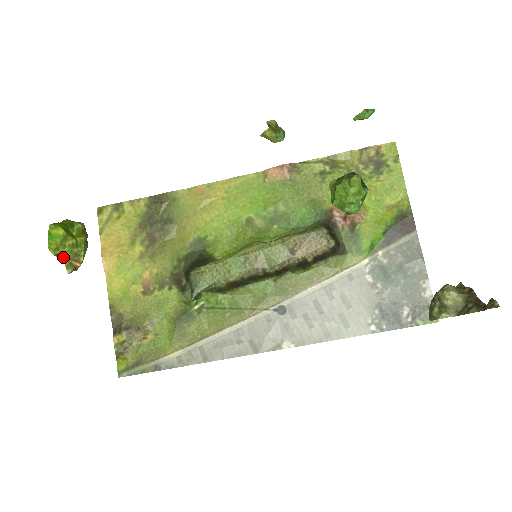
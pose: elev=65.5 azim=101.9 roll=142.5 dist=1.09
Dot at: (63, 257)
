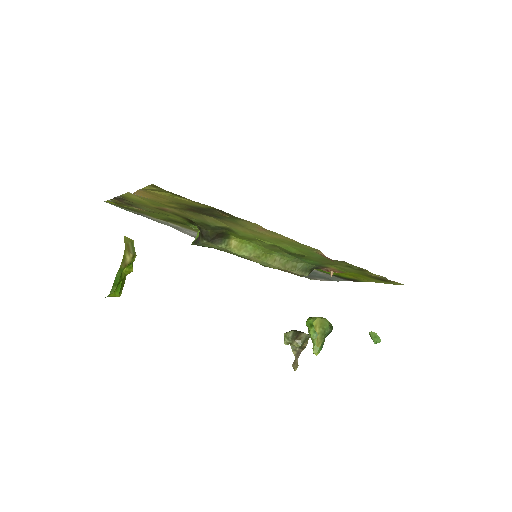
Dot at: occluded
